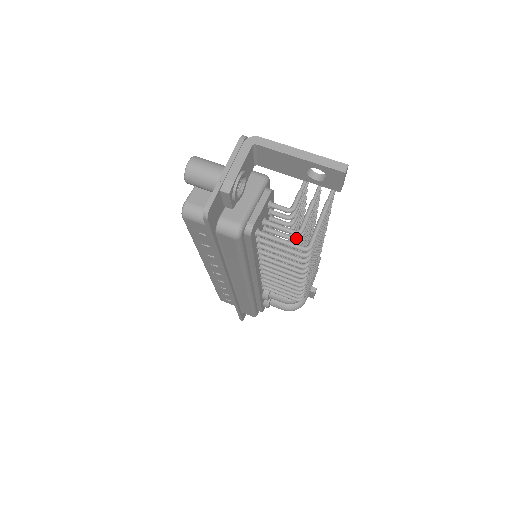
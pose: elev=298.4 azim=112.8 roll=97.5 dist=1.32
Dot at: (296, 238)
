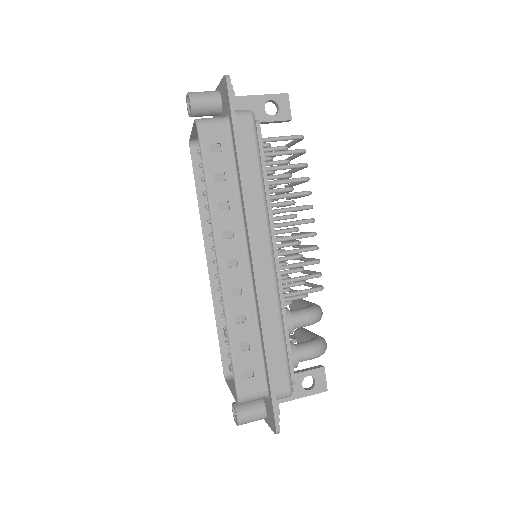
Dot at: (286, 160)
